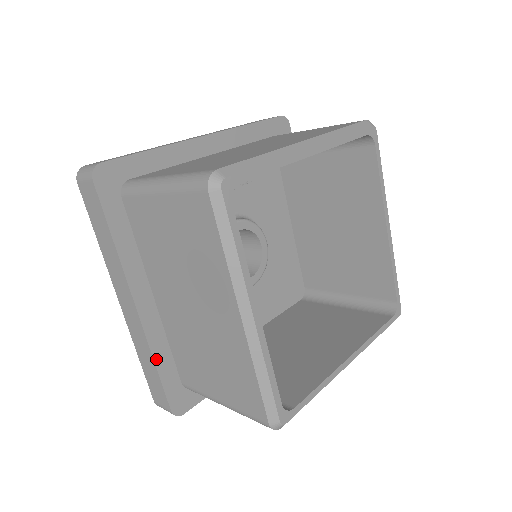
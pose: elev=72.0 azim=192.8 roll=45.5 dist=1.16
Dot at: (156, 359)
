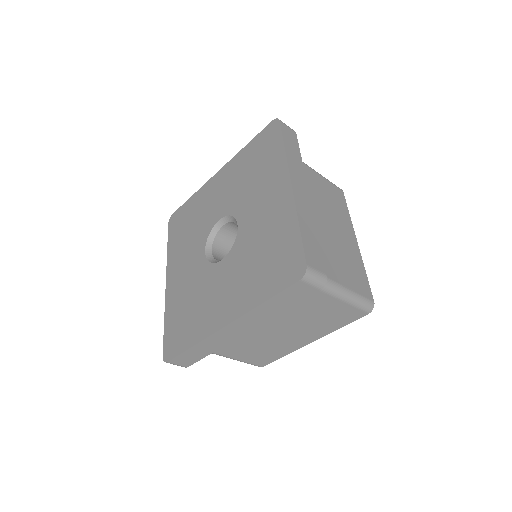
Dot at: (215, 349)
